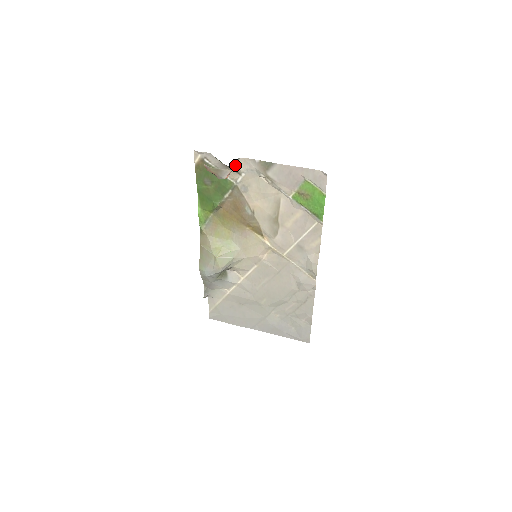
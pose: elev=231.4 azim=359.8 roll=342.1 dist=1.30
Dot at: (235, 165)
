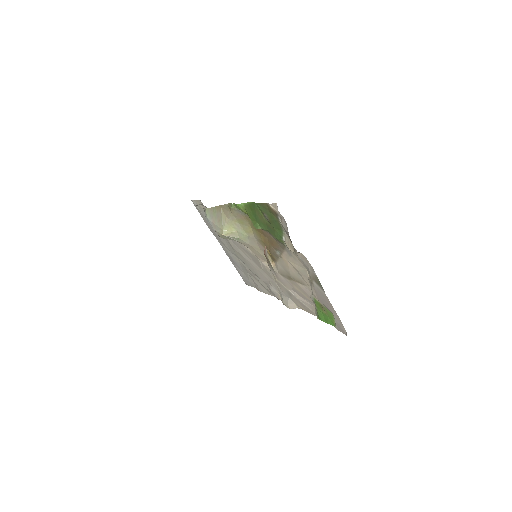
Dot at: occluded
